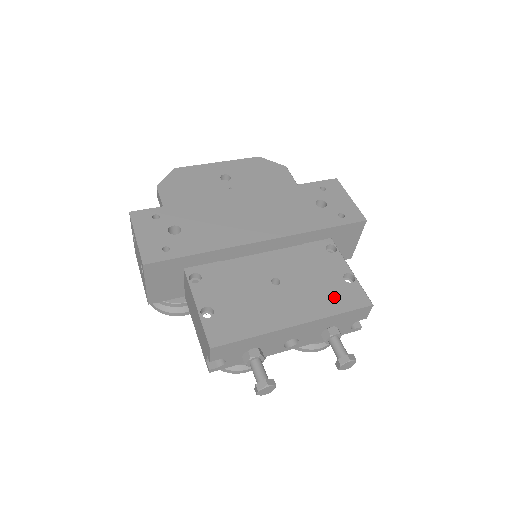
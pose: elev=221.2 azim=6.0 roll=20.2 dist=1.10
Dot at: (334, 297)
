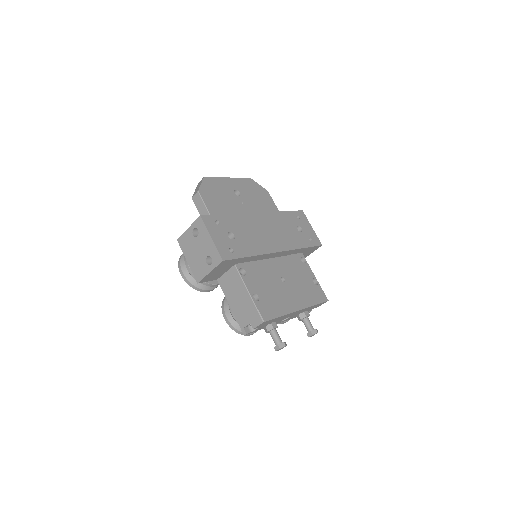
Dot at: (311, 294)
